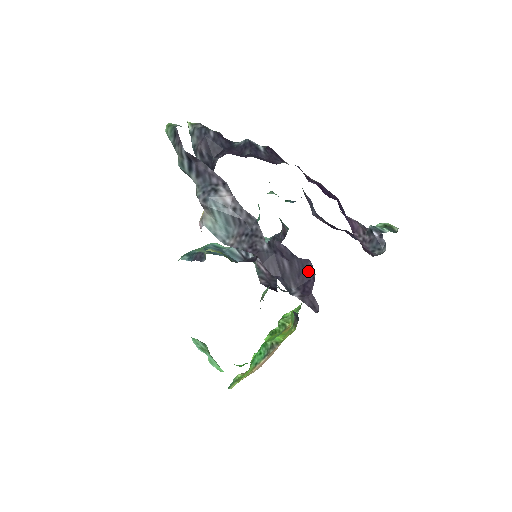
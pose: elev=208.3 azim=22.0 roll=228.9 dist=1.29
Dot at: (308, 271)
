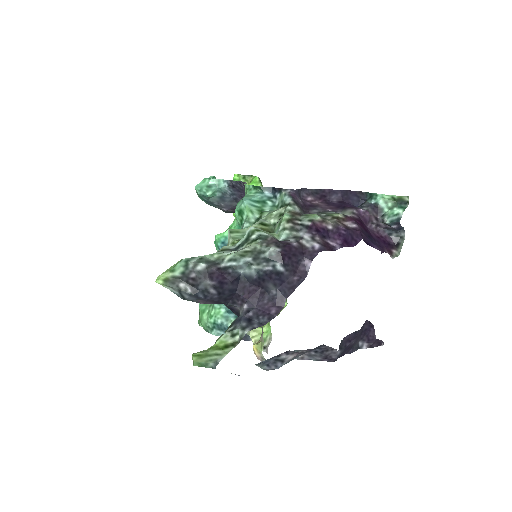
Dot at: (367, 327)
